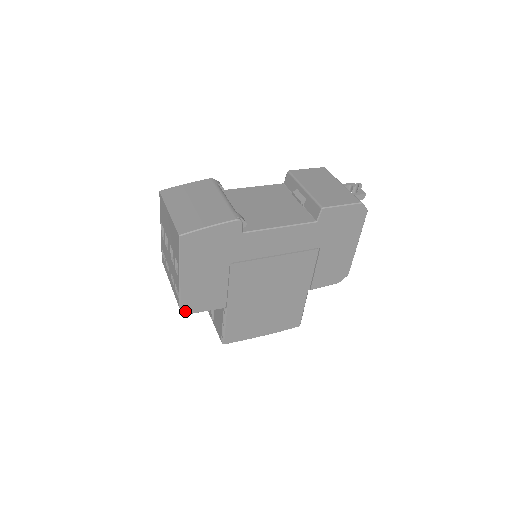
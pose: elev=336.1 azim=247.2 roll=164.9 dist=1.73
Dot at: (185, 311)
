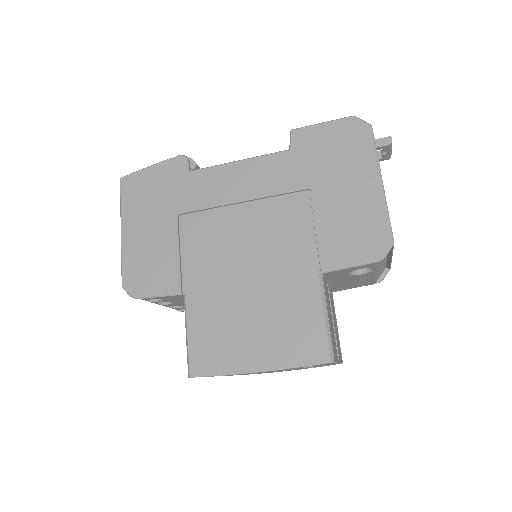
Dot at: (128, 292)
